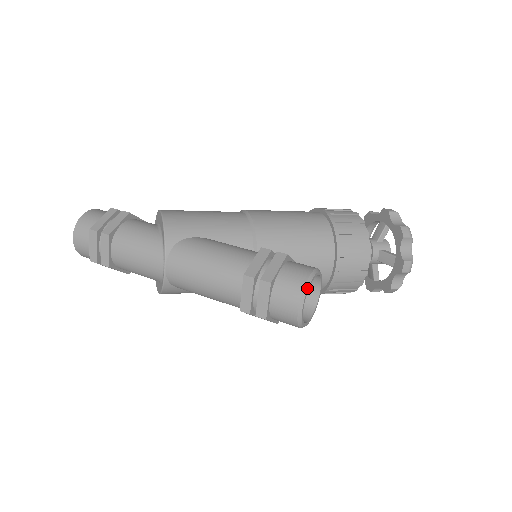
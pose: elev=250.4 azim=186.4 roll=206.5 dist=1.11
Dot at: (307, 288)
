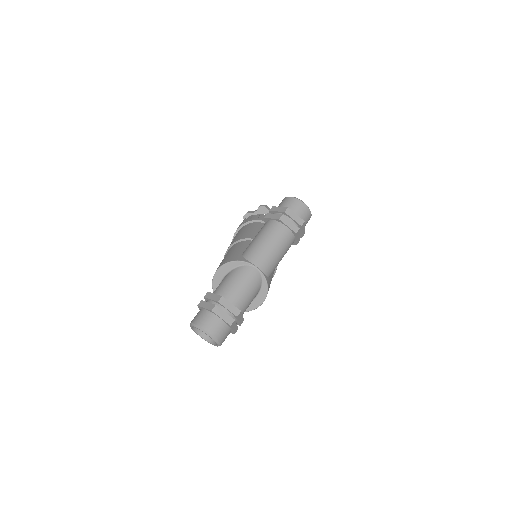
Dot at: (294, 197)
